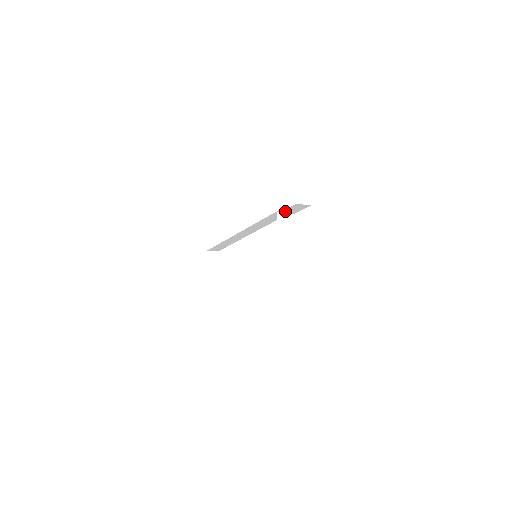
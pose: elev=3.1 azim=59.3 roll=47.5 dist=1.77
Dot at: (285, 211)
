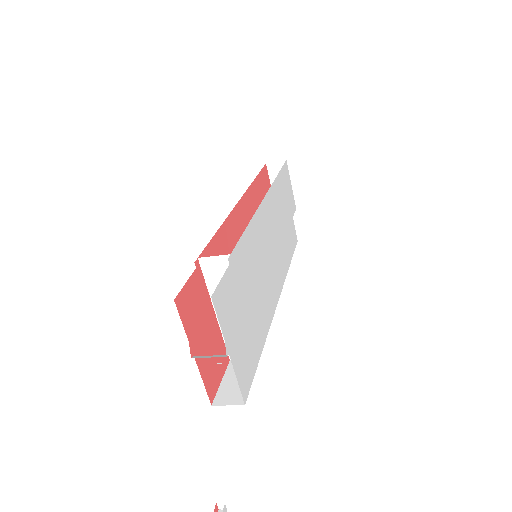
Dot at: occluded
